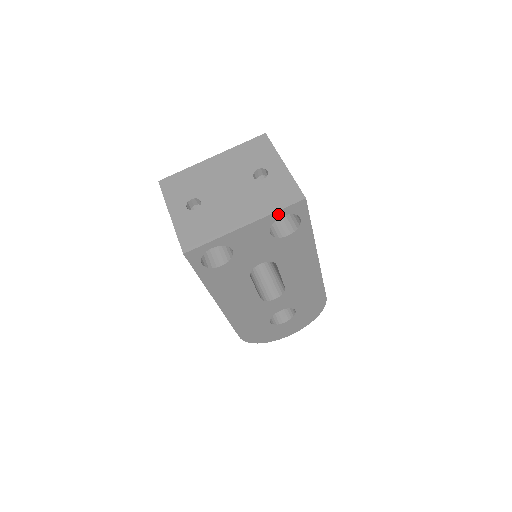
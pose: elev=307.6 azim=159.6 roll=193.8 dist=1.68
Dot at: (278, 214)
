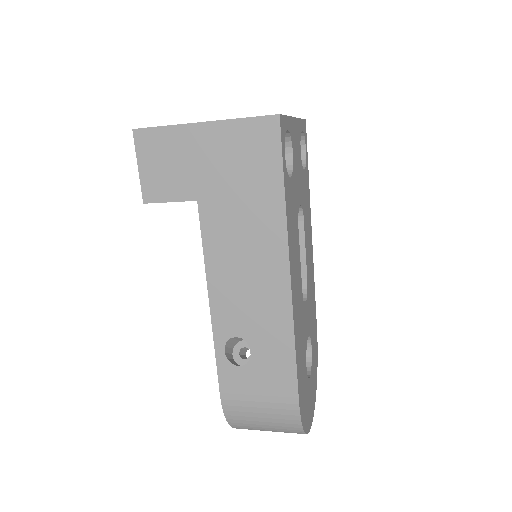
Dot at: (301, 124)
